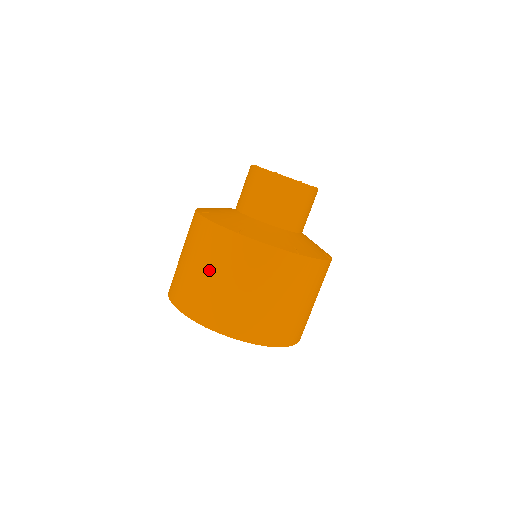
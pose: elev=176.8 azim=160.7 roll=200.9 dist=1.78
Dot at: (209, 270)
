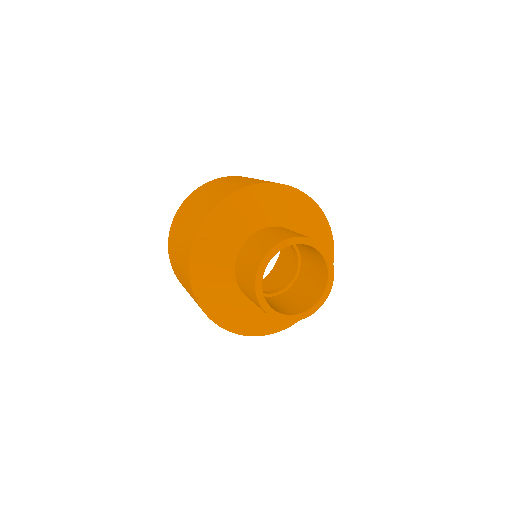
Dot at: (180, 271)
